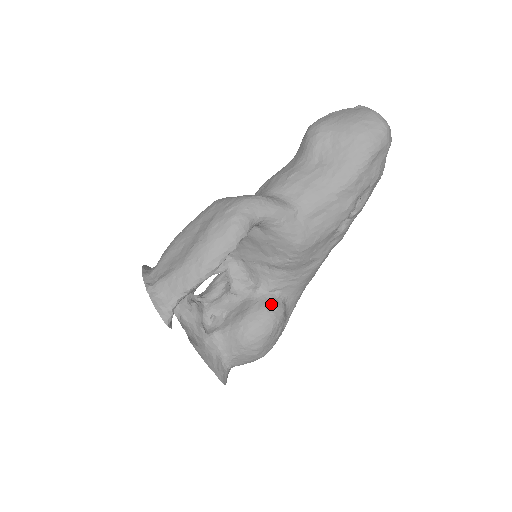
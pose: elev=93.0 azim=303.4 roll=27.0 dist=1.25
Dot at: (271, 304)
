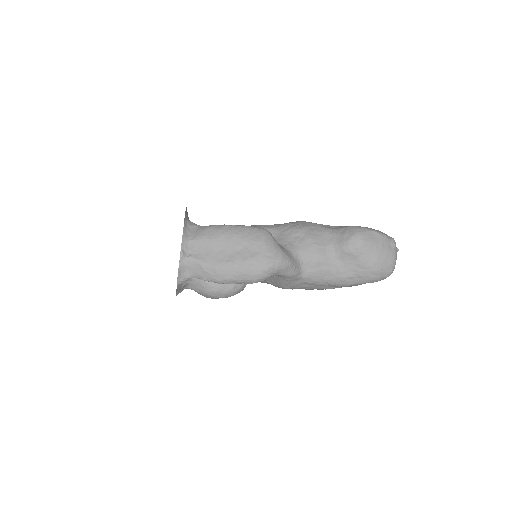
Dot at: (240, 286)
